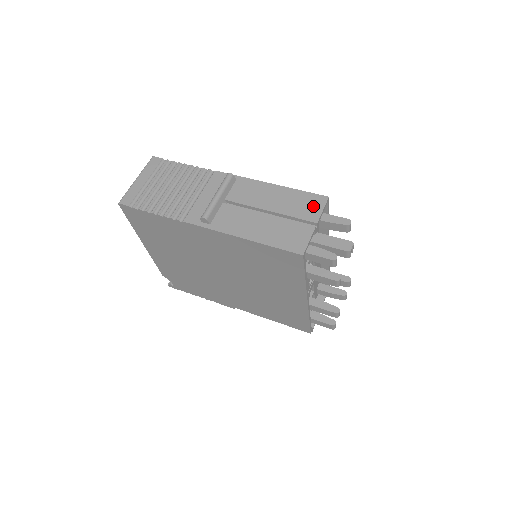
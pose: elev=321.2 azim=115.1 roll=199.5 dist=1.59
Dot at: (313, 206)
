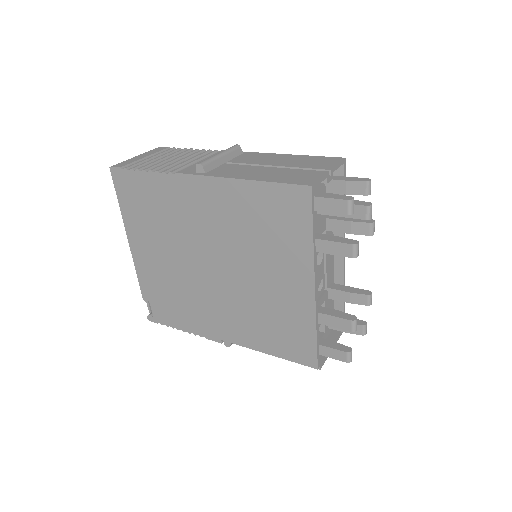
Dot at: (327, 162)
